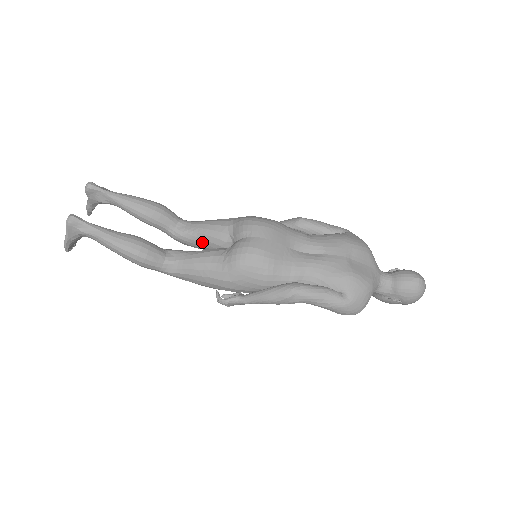
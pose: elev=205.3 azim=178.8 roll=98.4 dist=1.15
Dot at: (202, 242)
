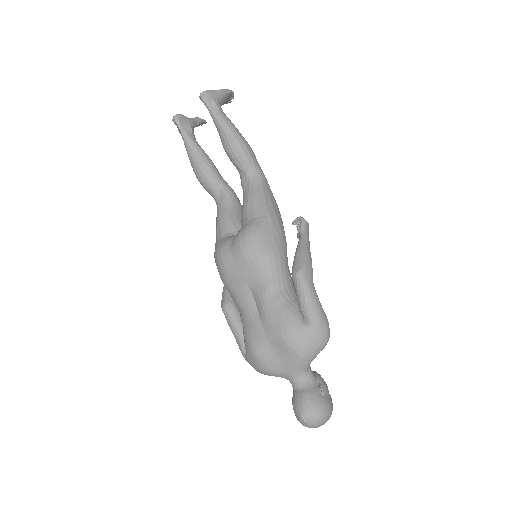
Dot at: occluded
